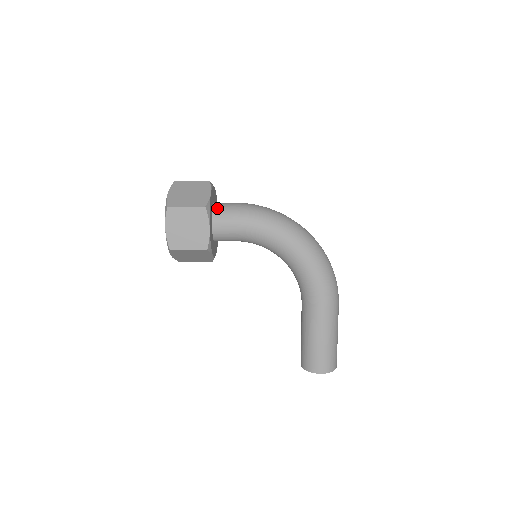
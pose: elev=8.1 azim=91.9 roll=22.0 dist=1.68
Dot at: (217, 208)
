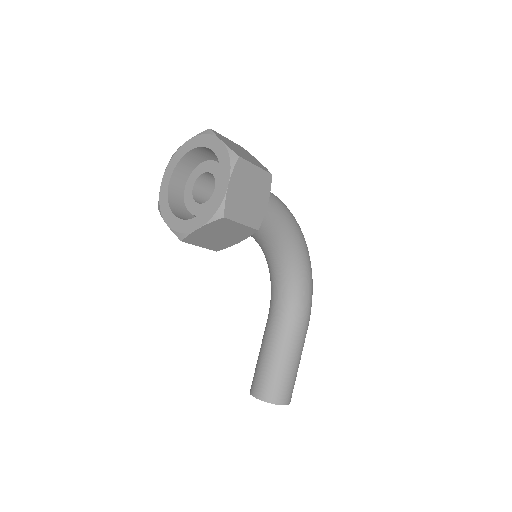
Dot at: occluded
